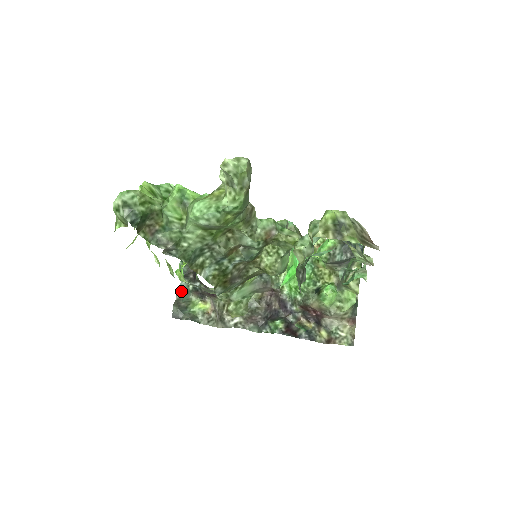
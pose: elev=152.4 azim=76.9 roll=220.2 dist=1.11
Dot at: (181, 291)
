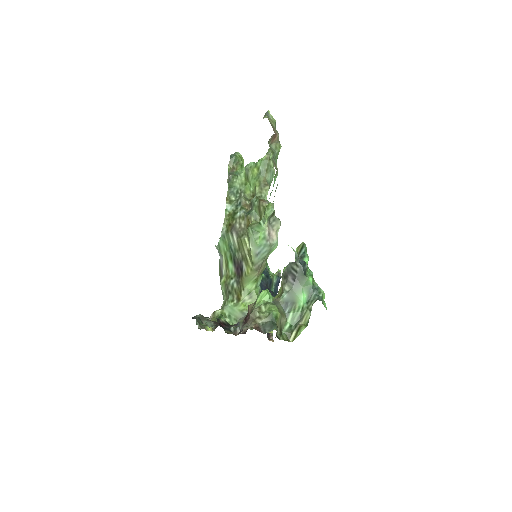
Dot at: occluded
